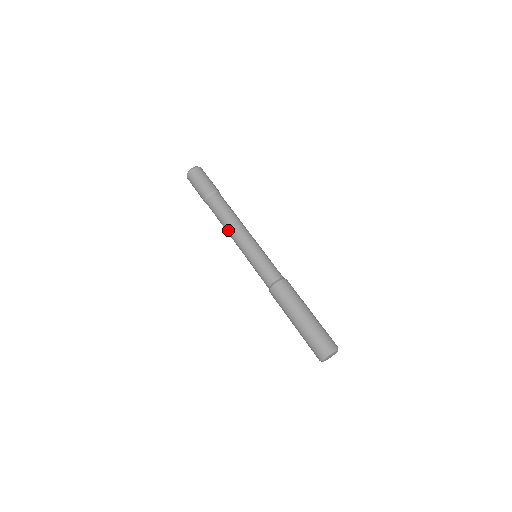
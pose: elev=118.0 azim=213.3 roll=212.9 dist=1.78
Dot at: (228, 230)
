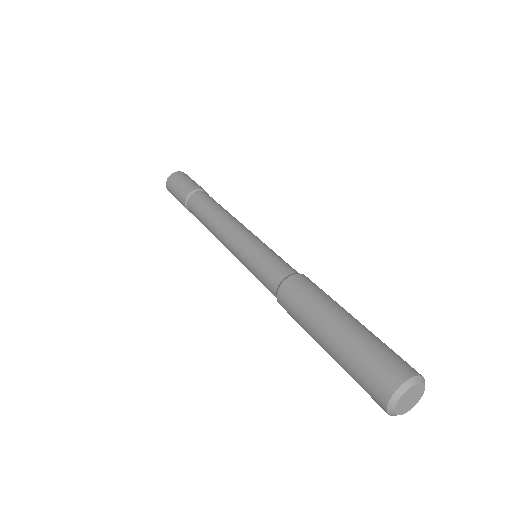
Dot at: (214, 226)
